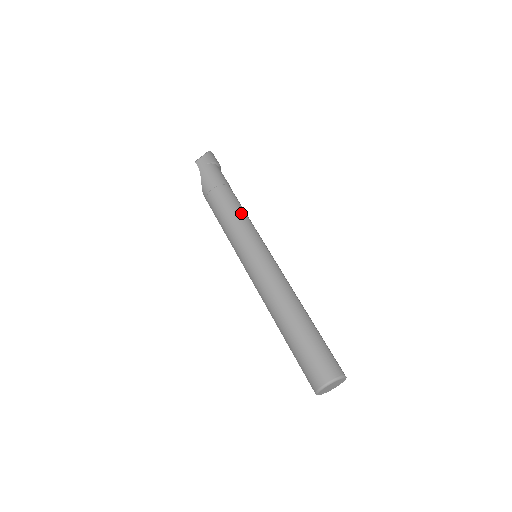
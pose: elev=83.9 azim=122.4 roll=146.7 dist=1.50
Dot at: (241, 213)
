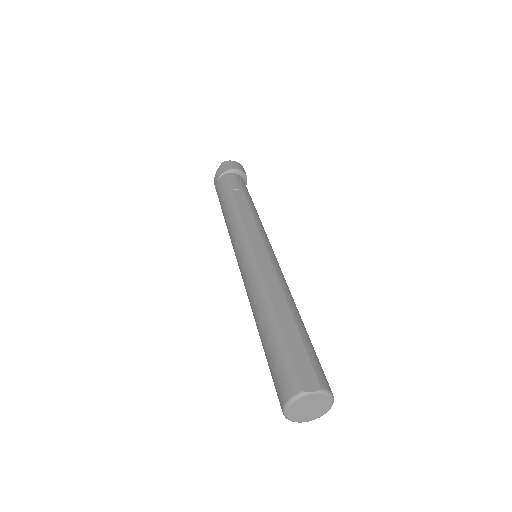
Dot at: (233, 217)
